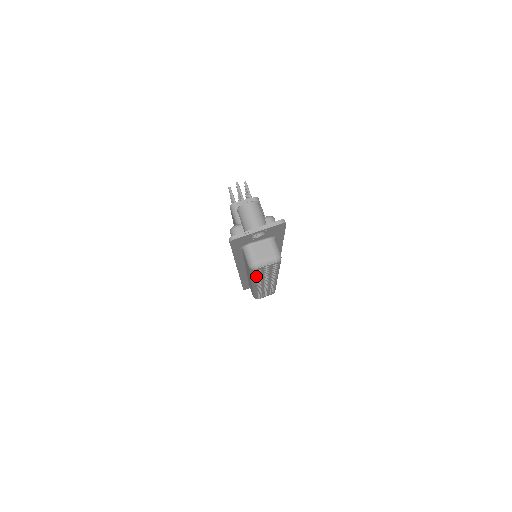
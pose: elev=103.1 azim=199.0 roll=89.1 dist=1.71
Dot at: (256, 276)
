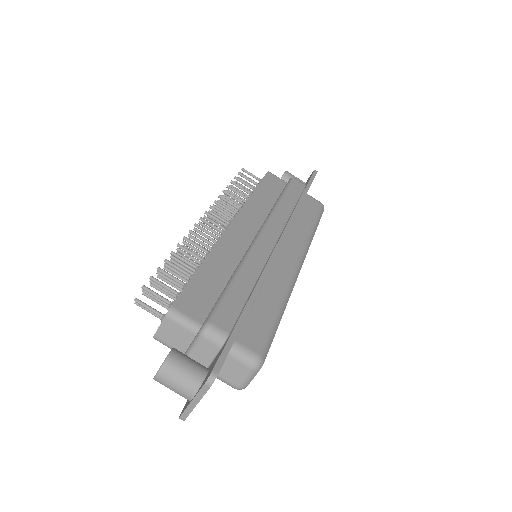
Dot at: occluded
